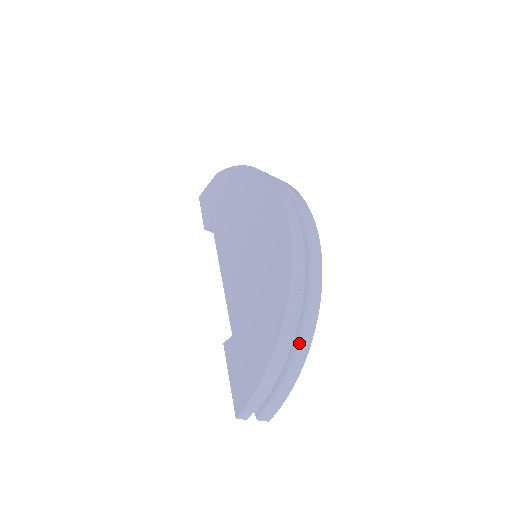
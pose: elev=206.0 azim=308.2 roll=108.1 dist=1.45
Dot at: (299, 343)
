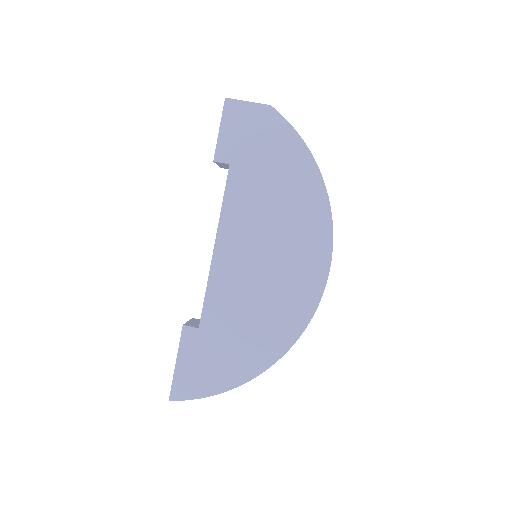
Dot at: occluded
